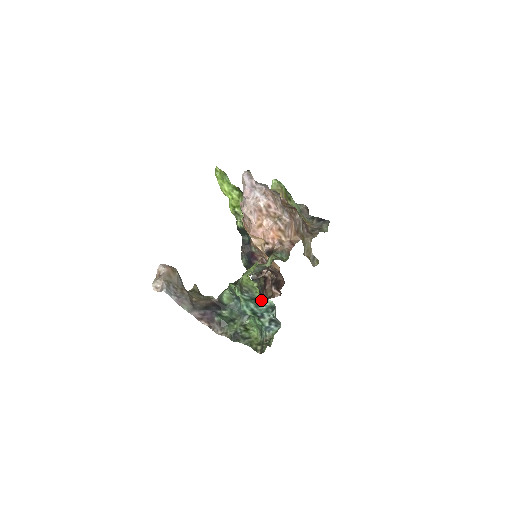
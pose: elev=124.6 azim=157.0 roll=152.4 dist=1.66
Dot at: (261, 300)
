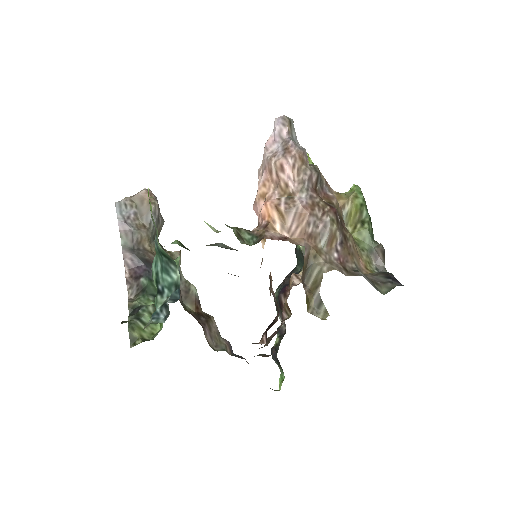
Dot at: (170, 263)
